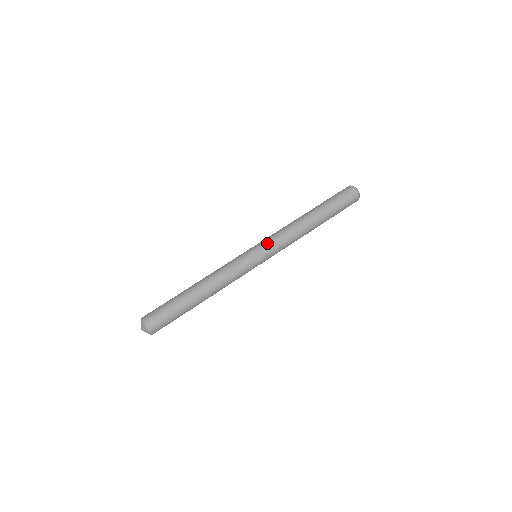
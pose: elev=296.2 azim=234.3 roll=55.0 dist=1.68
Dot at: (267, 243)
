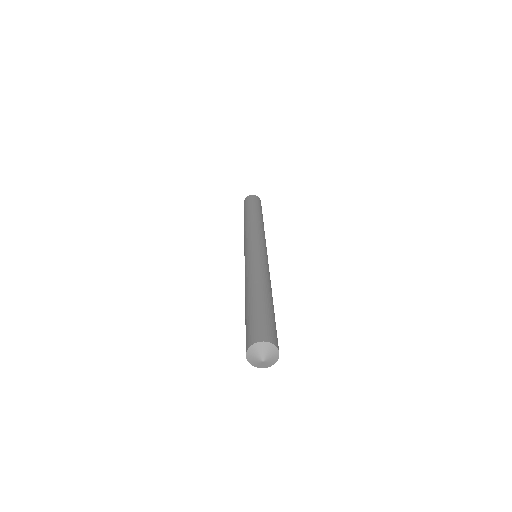
Dot at: (248, 241)
